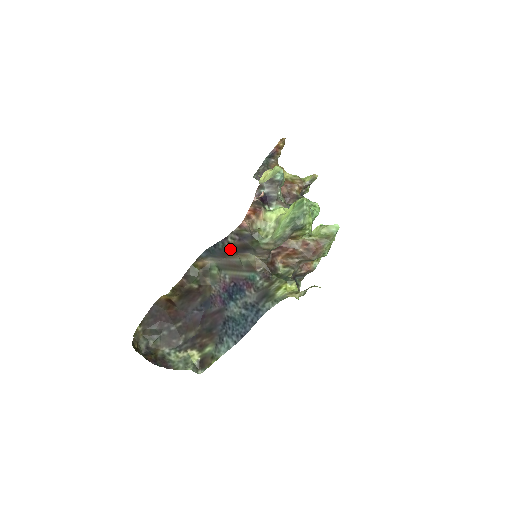
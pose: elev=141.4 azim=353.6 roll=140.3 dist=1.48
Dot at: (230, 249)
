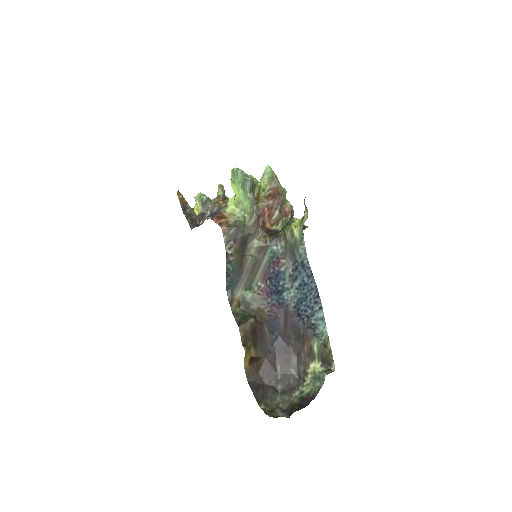
Dot at: (238, 259)
